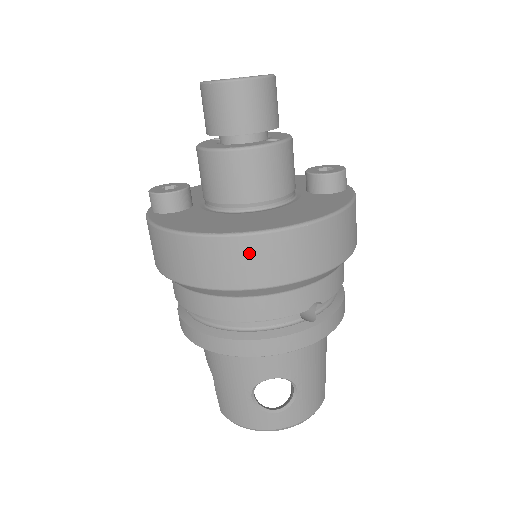
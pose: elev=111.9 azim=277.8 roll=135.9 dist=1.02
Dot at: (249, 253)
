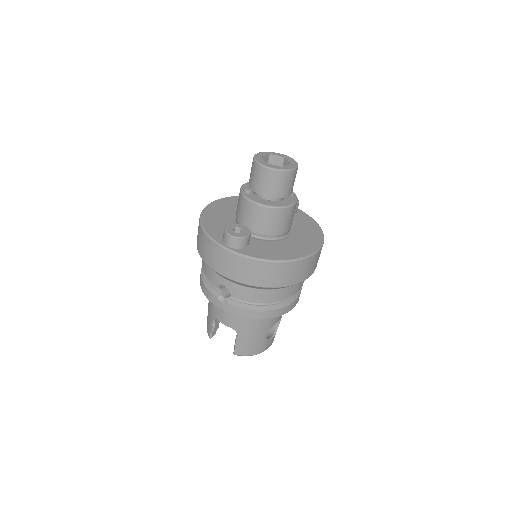
Dot at: (312, 262)
